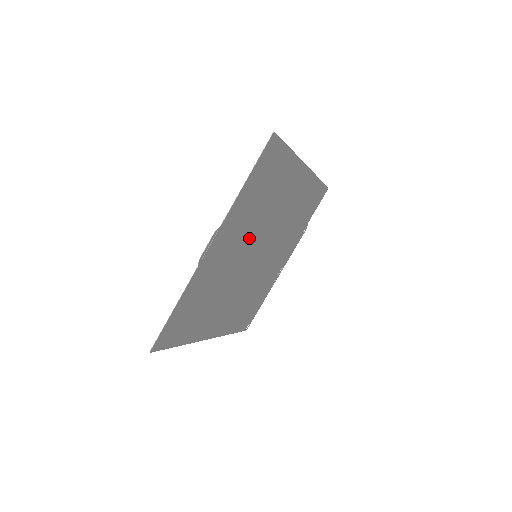
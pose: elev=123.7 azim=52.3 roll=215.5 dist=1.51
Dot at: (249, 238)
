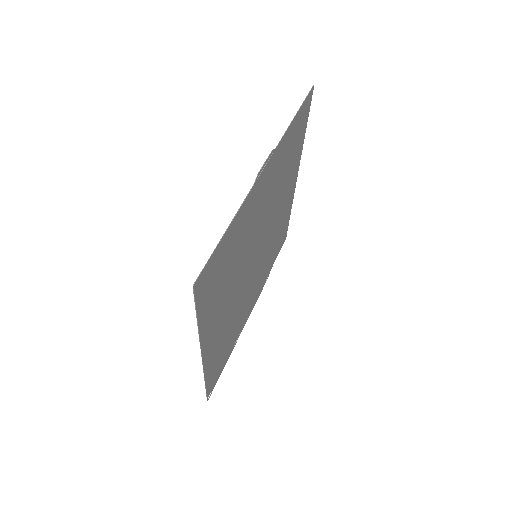
Dot at: (266, 213)
